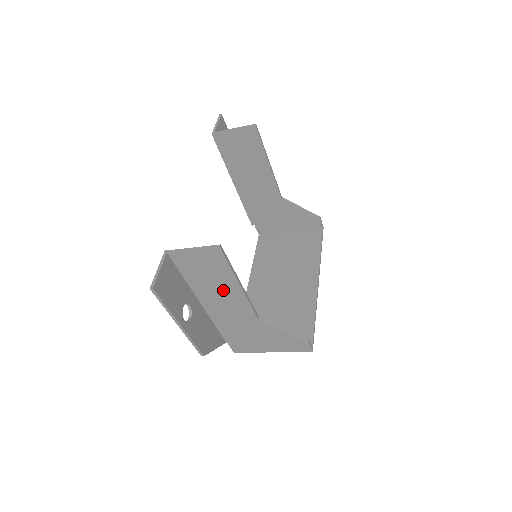
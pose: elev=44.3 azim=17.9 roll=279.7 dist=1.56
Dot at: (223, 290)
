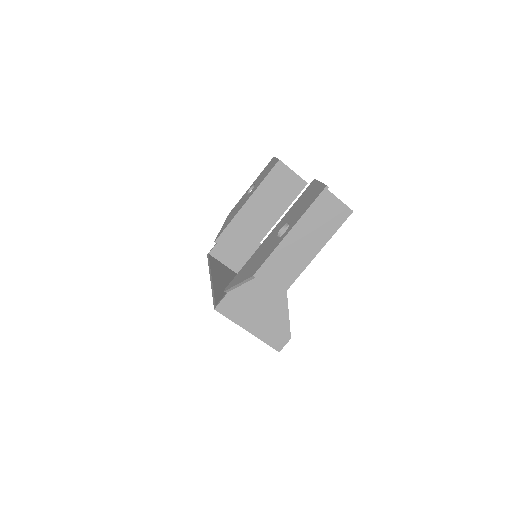
Dot at: (304, 243)
